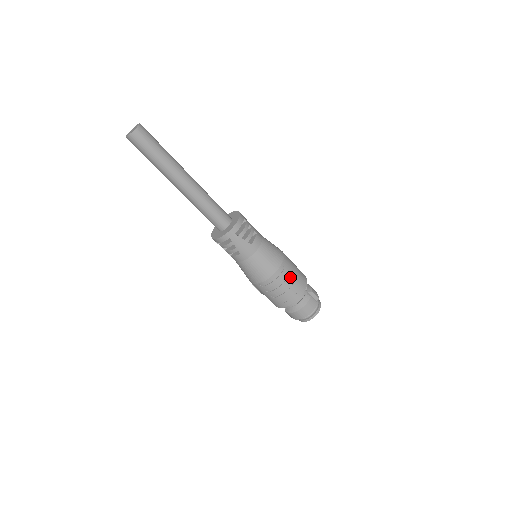
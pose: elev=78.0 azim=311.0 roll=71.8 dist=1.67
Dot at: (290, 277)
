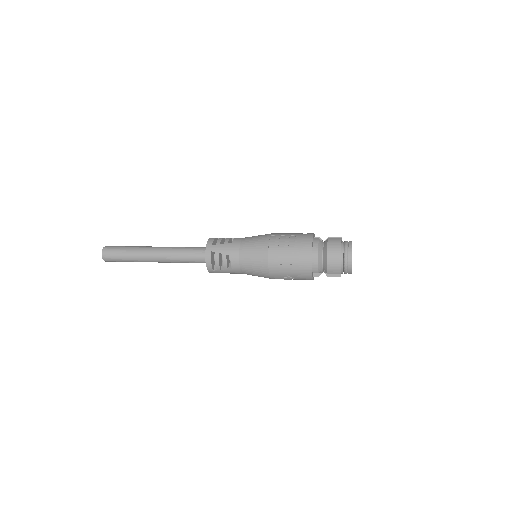
Dot at: (288, 237)
